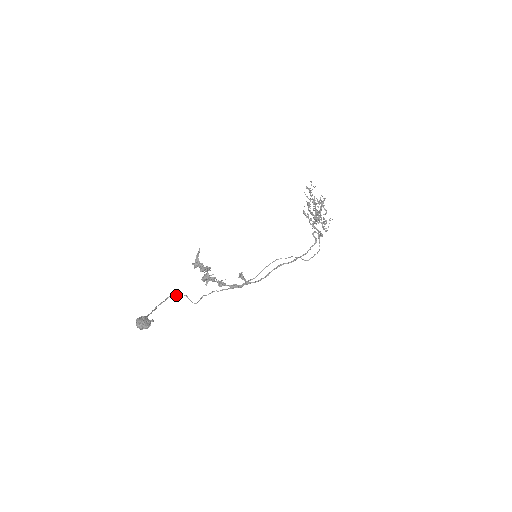
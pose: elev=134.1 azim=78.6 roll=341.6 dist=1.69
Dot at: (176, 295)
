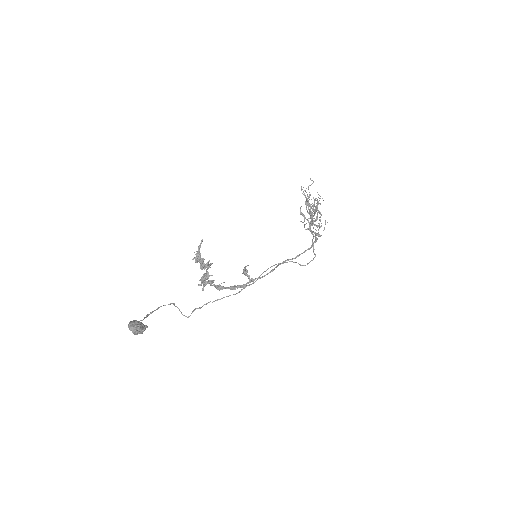
Dot at: (168, 304)
